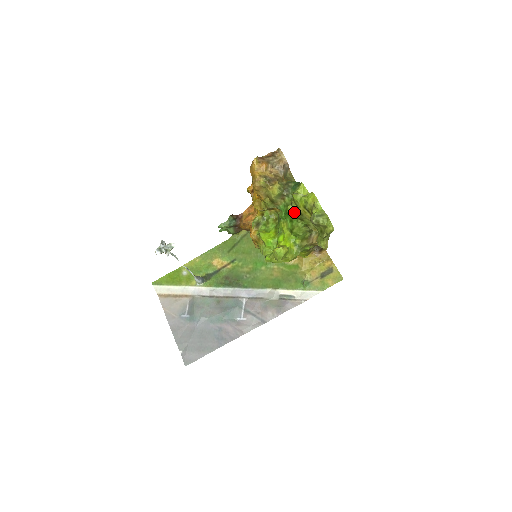
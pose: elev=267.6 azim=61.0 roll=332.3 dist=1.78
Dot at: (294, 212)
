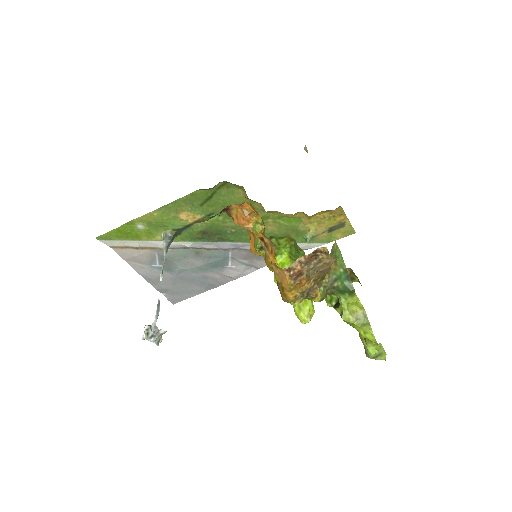
Dot at: occluded
